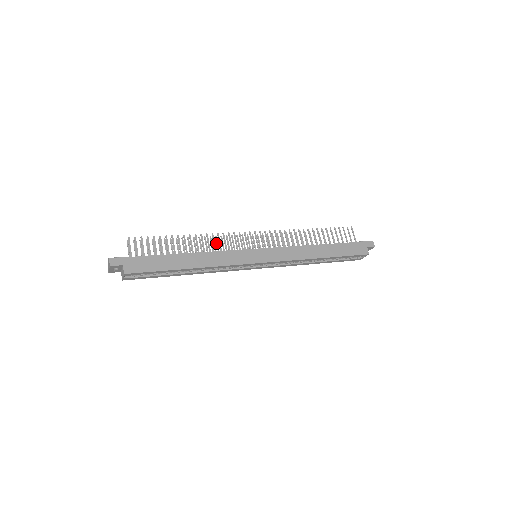
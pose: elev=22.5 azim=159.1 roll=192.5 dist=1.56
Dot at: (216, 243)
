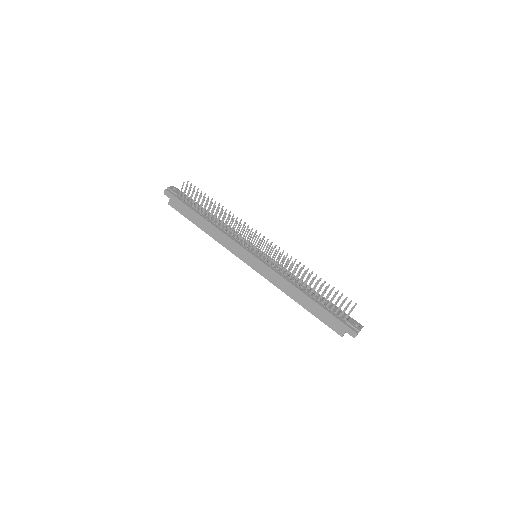
Dot at: (238, 224)
